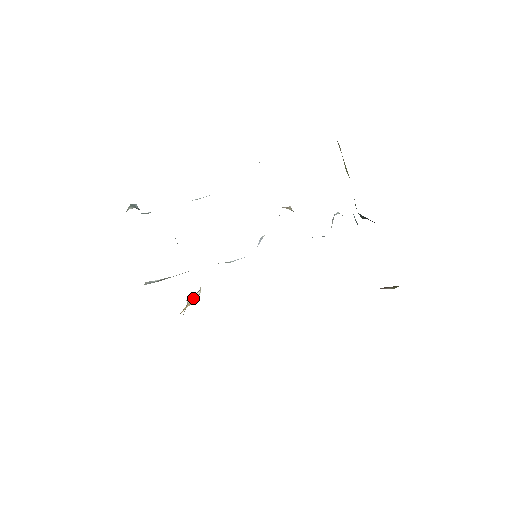
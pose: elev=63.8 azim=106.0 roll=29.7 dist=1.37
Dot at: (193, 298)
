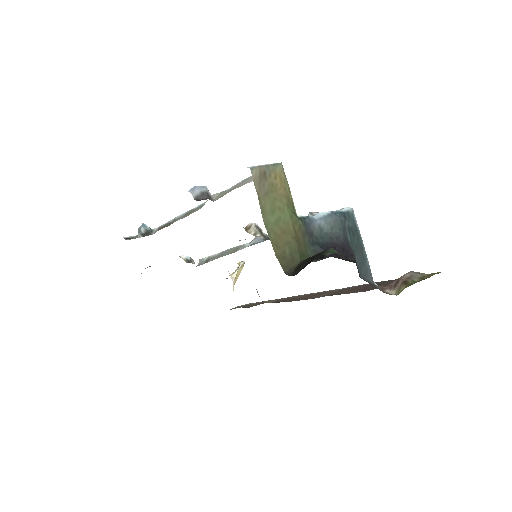
Dot at: (239, 268)
